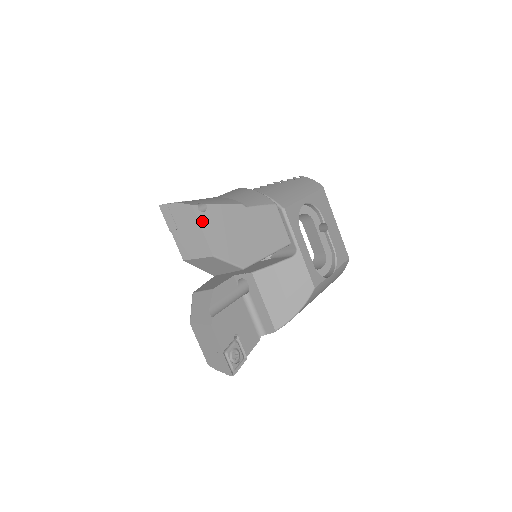
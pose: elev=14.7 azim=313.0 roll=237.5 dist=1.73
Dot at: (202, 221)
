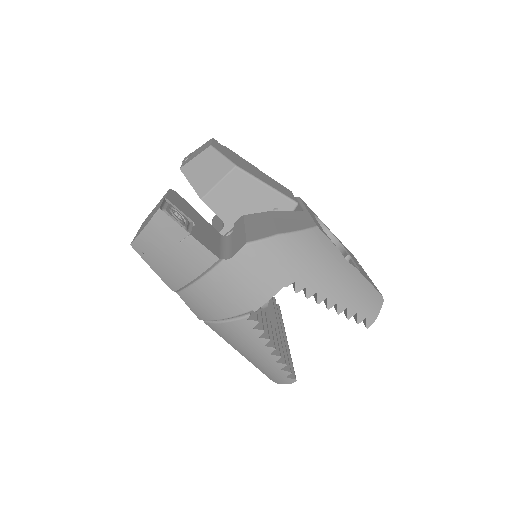
Dot at: (215, 142)
